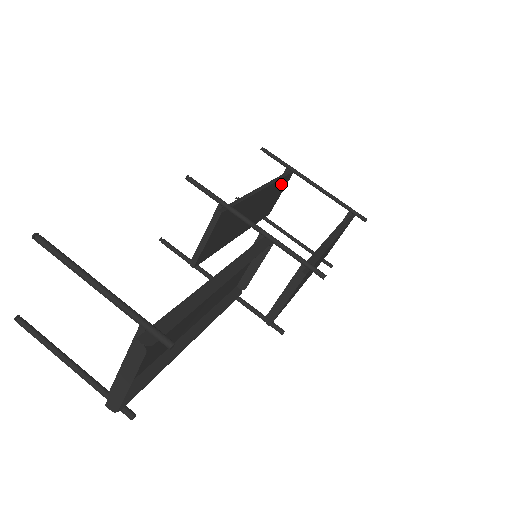
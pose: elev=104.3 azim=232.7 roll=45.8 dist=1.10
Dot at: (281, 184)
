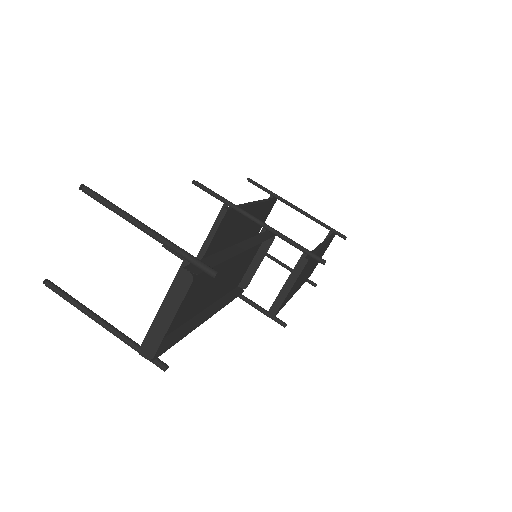
Dot at: (267, 208)
